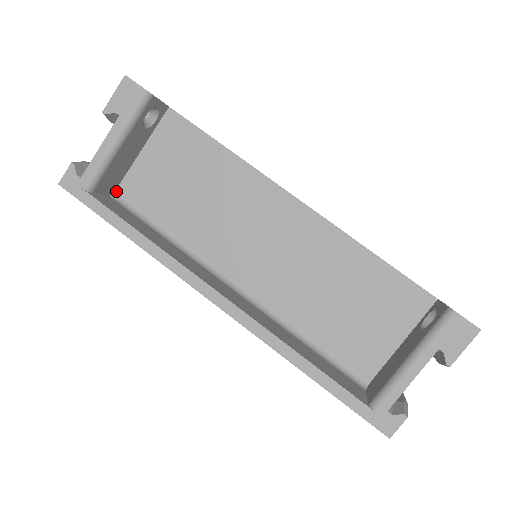
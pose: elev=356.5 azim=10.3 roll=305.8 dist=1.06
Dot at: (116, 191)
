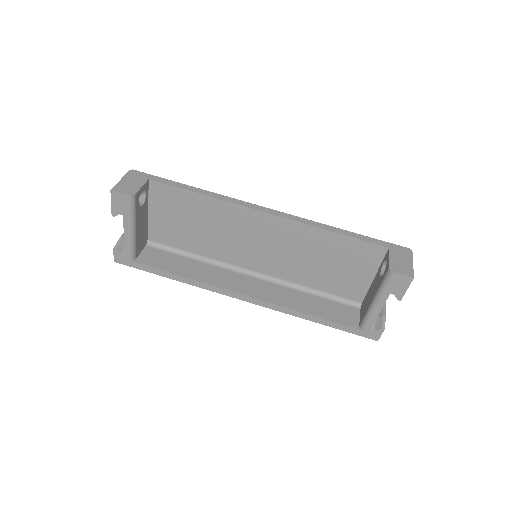
Dot at: (148, 239)
